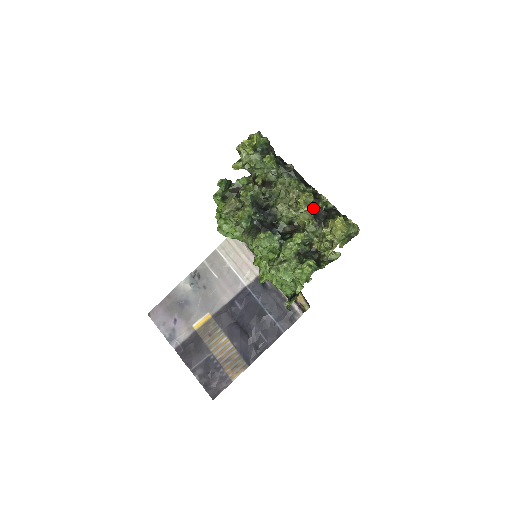
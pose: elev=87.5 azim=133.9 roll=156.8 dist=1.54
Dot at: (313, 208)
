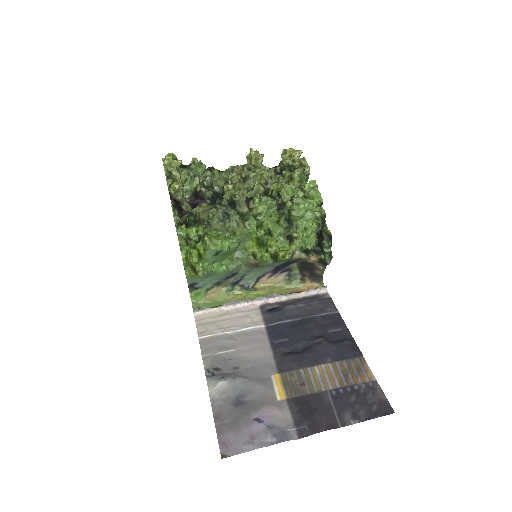
Dot at: occluded
